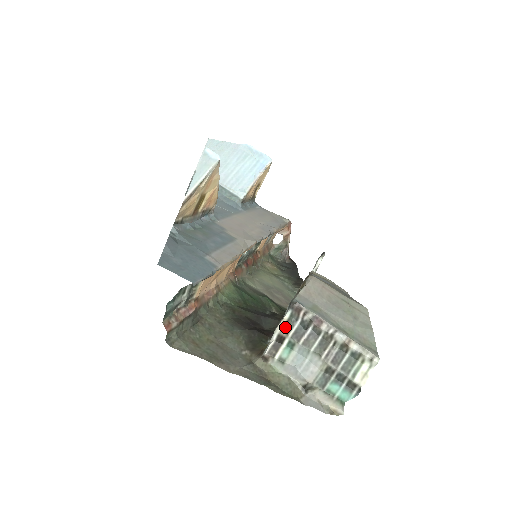
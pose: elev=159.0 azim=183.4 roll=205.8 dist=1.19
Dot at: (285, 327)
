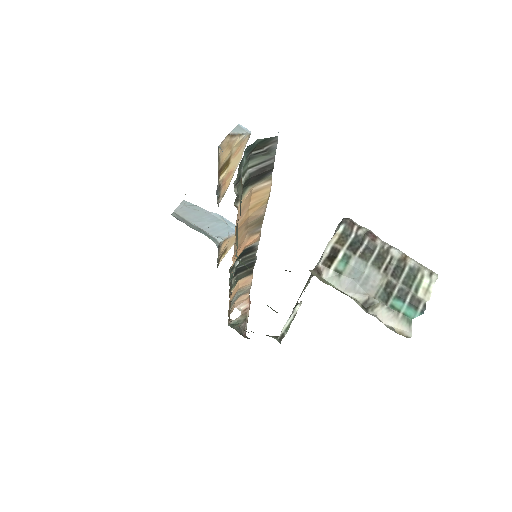
Dot at: (339, 240)
